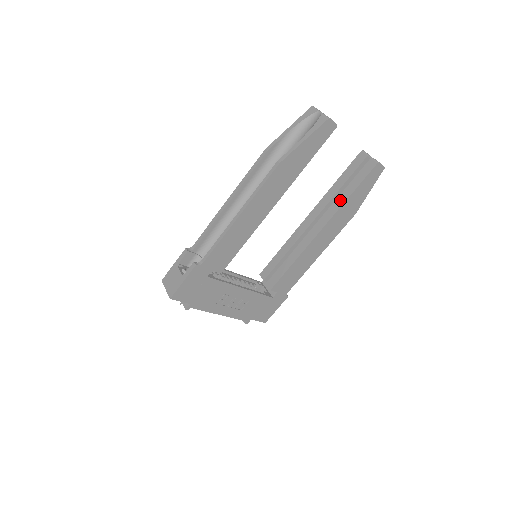
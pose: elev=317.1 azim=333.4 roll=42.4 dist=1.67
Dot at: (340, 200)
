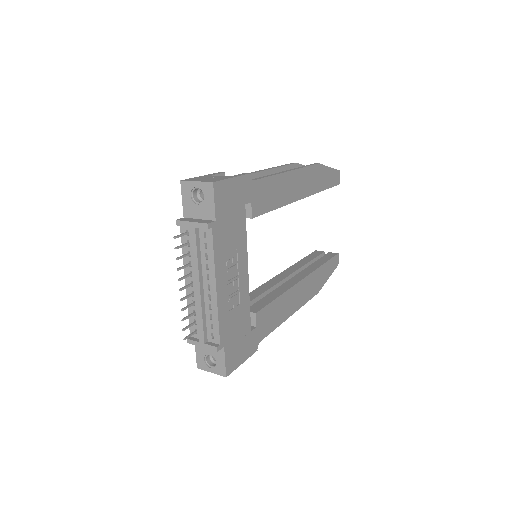
Dot at: (314, 266)
